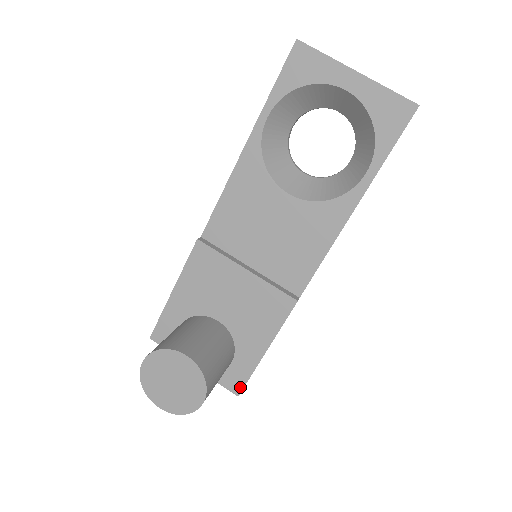
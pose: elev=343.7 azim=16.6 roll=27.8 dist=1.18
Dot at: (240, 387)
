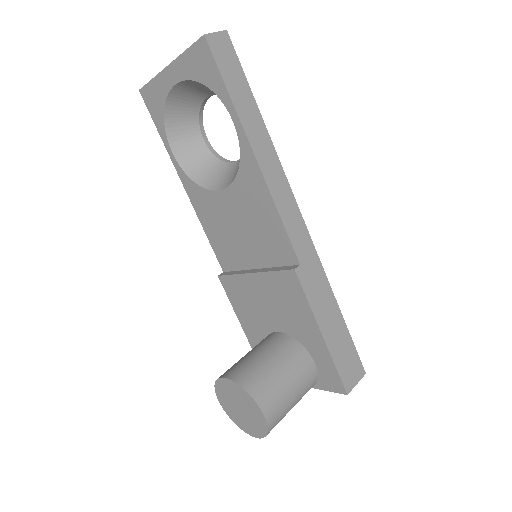
Dot at: (340, 384)
